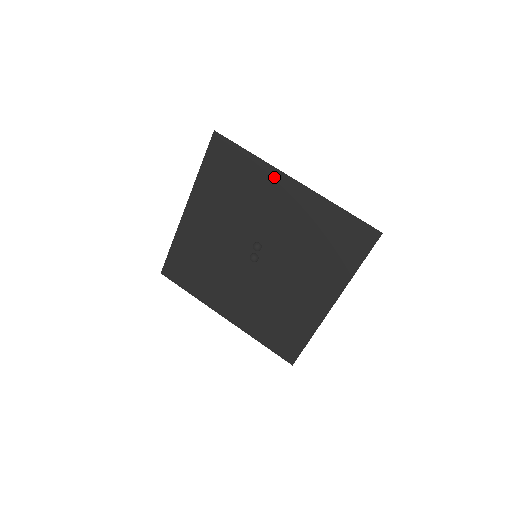
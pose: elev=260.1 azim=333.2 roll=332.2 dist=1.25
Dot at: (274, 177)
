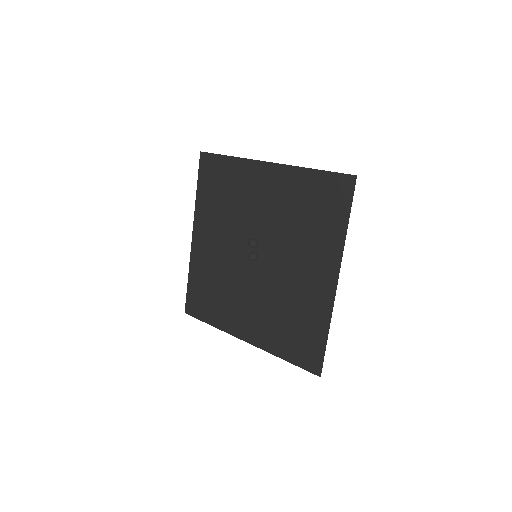
Dot at: (252, 168)
